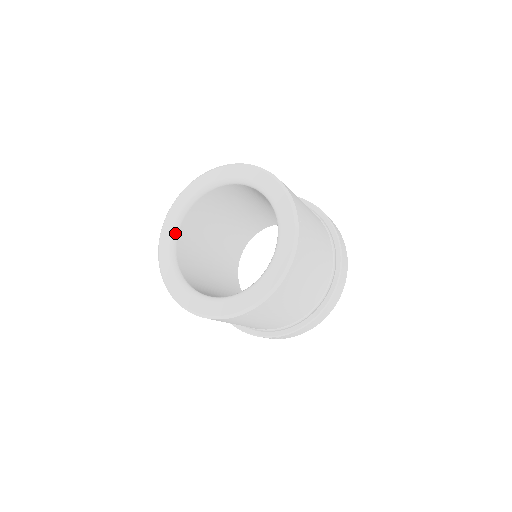
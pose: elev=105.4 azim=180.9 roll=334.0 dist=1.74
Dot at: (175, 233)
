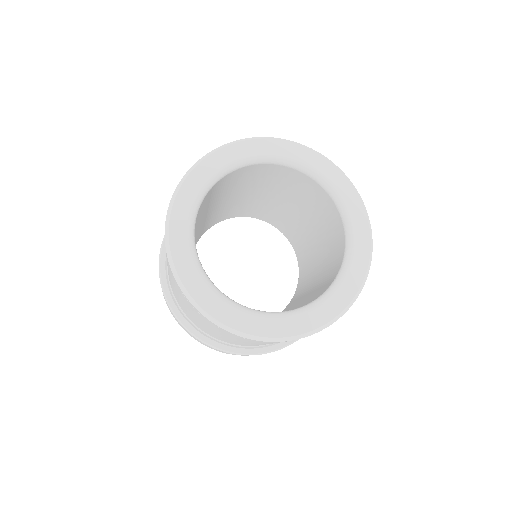
Dot at: (193, 226)
